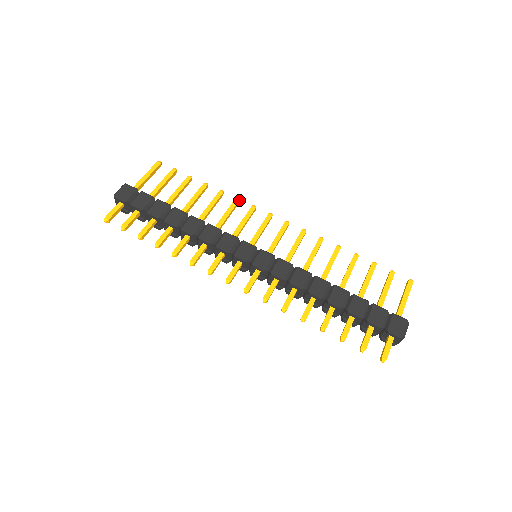
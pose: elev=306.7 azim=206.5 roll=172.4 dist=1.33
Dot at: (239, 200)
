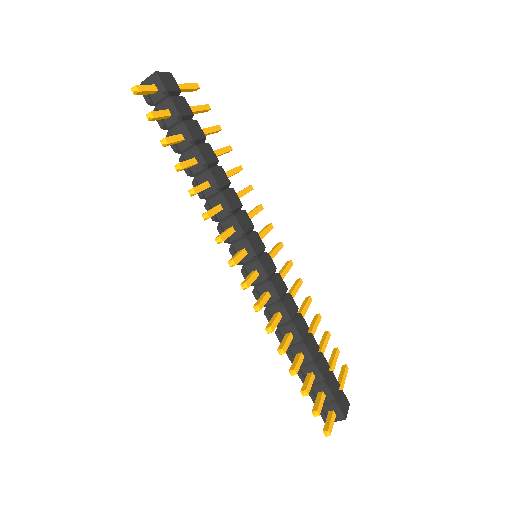
Dot at: (253, 189)
